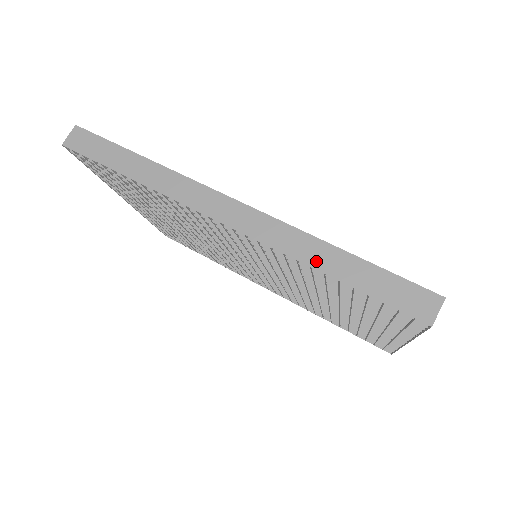
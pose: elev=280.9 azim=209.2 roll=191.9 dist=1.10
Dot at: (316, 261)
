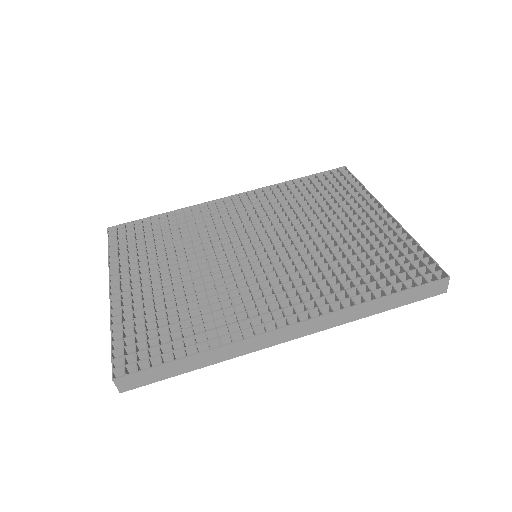
Dot at: (367, 313)
